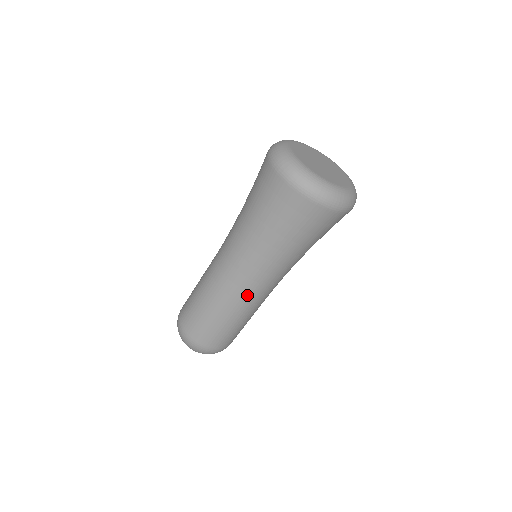
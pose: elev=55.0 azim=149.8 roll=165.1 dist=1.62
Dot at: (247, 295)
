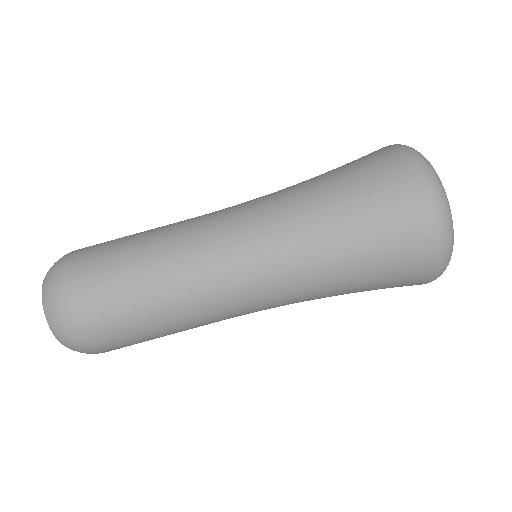
Dot at: (209, 245)
